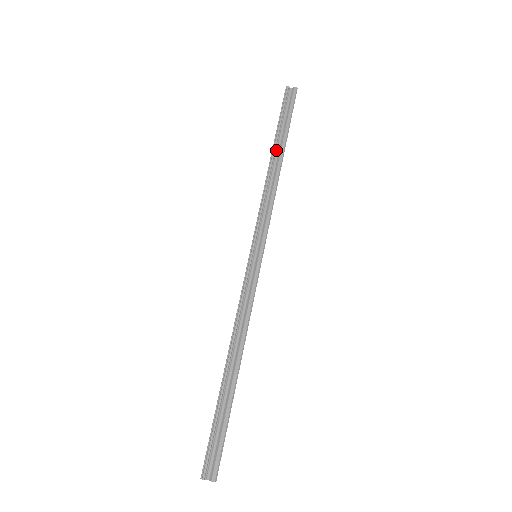
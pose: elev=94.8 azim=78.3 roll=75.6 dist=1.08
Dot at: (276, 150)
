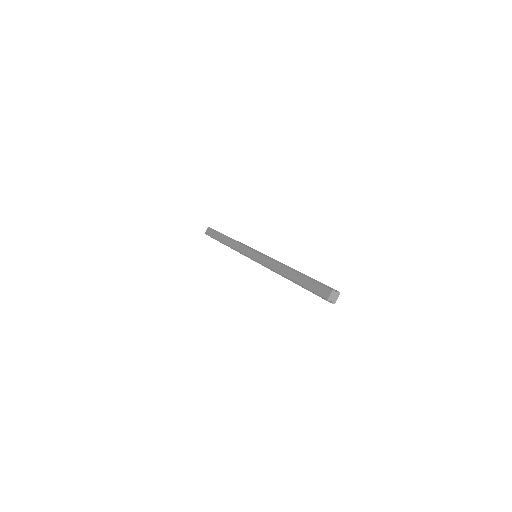
Dot at: occluded
